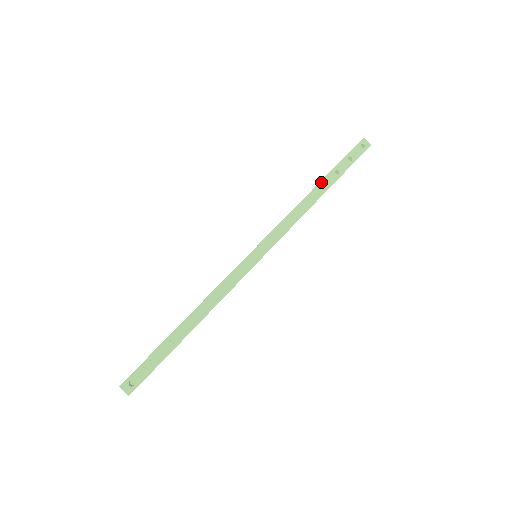
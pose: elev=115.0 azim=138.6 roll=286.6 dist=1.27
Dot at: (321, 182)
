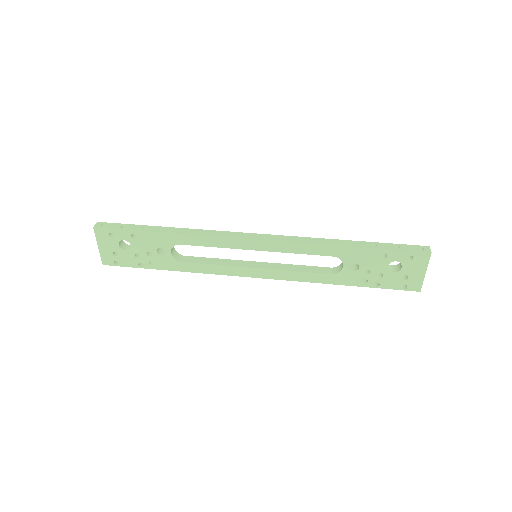
Dot at: (352, 241)
